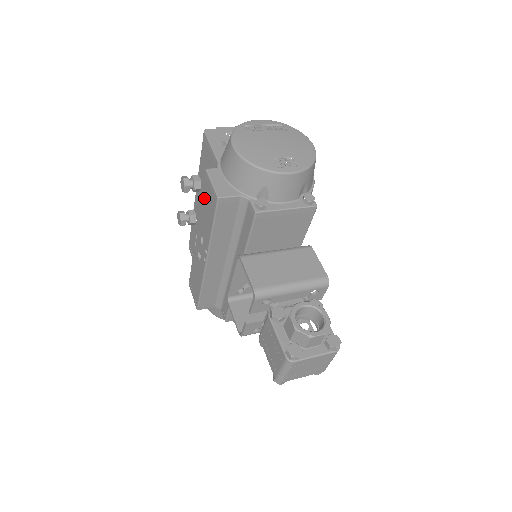
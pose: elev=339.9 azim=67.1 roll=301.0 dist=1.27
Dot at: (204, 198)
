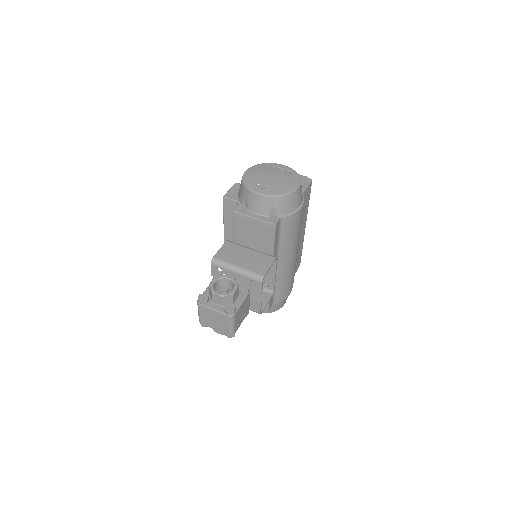
Dot at: occluded
